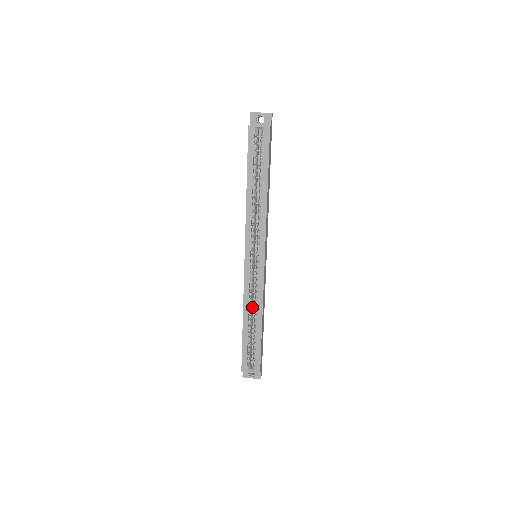
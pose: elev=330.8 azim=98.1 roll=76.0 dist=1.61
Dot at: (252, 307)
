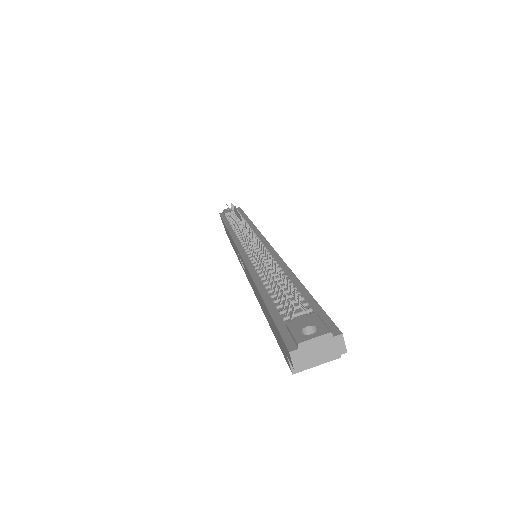
Dot at: occluded
